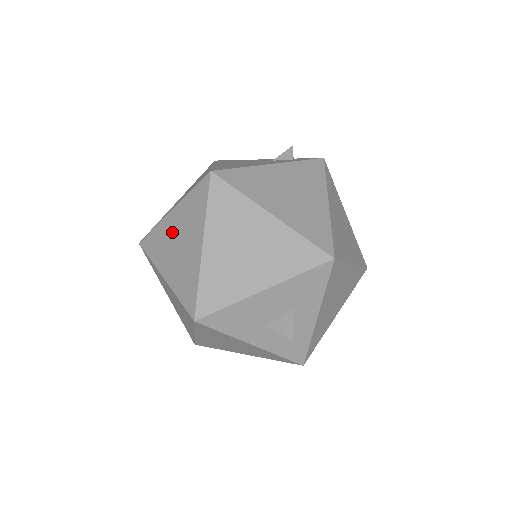
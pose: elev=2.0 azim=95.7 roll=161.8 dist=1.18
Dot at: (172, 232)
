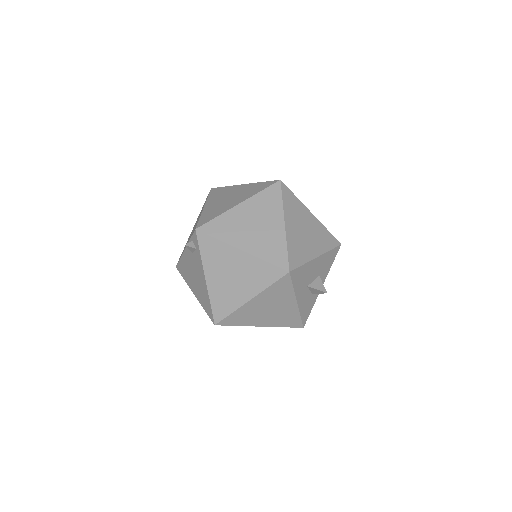
Dot at: (244, 218)
